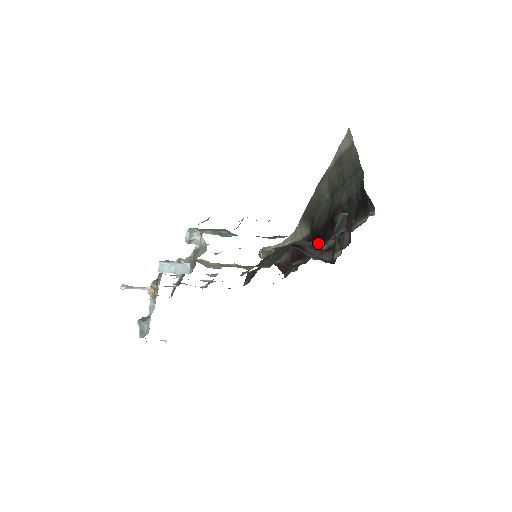
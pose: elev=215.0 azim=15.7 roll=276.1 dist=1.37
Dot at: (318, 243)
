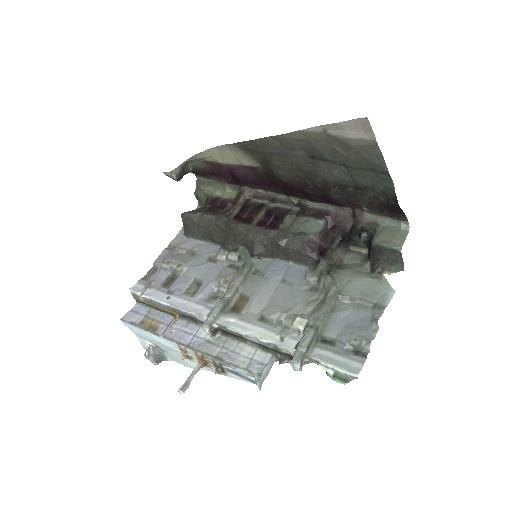
Dot at: (289, 193)
